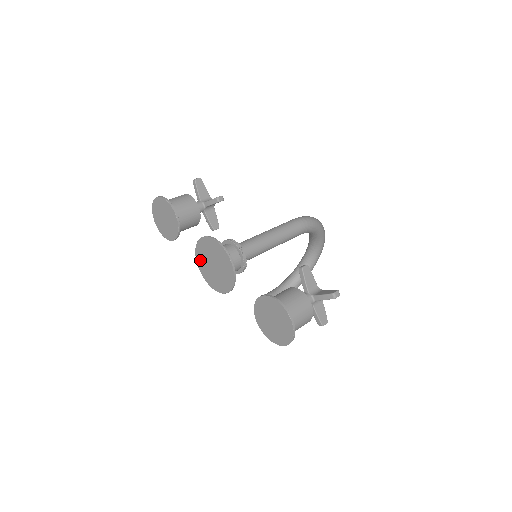
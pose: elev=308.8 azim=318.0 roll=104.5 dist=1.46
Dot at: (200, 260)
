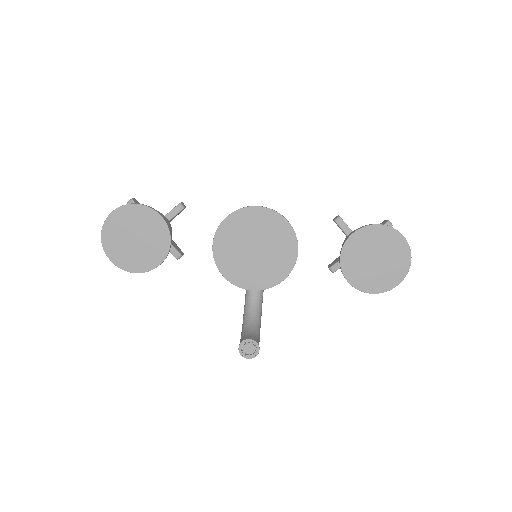
Dot at: (225, 259)
